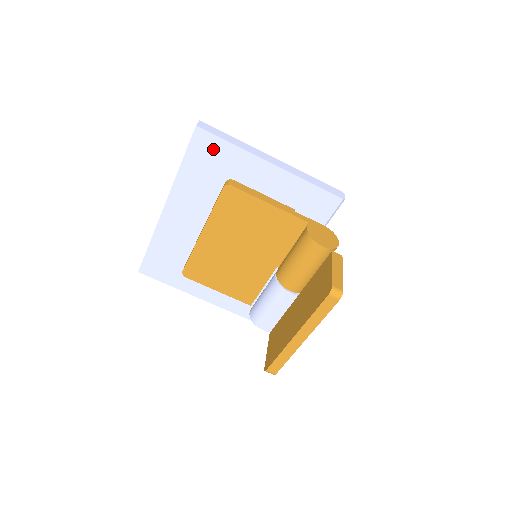
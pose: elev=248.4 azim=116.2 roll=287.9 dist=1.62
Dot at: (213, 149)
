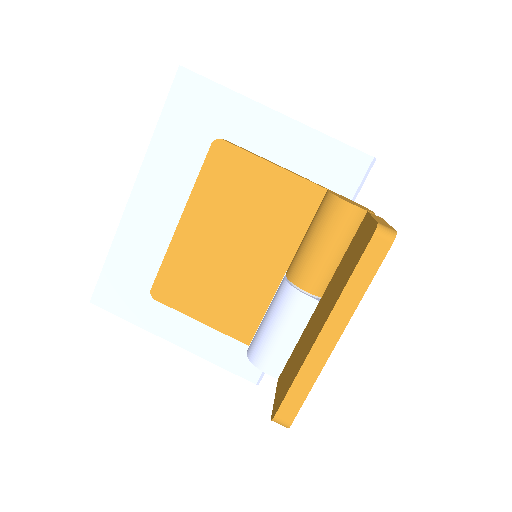
Dot at: (200, 97)
